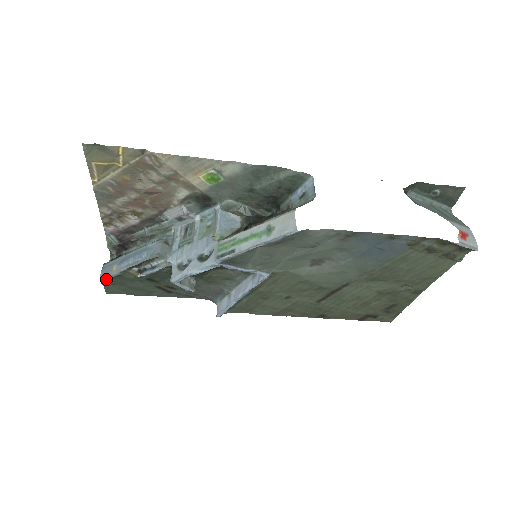
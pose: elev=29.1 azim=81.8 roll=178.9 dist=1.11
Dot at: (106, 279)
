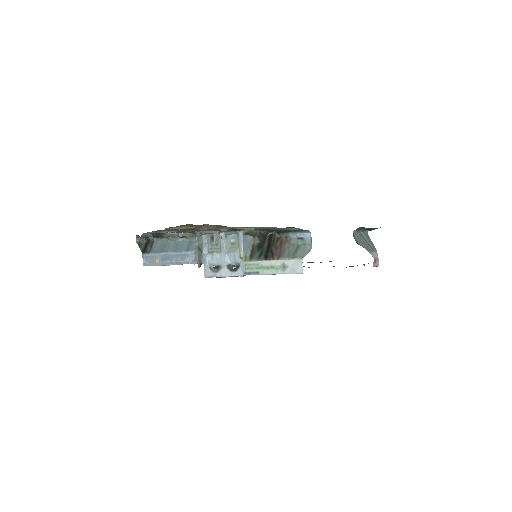
Dot at: occluded
